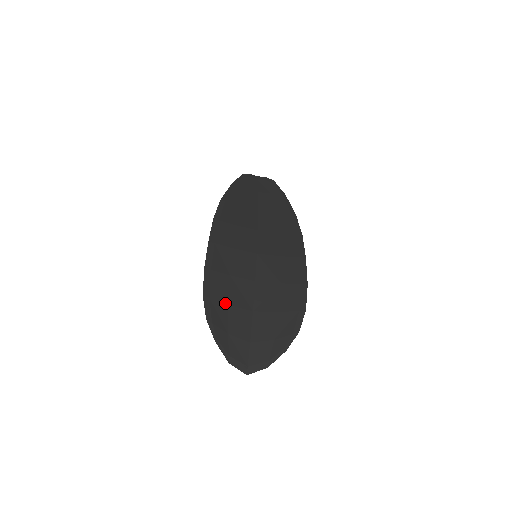
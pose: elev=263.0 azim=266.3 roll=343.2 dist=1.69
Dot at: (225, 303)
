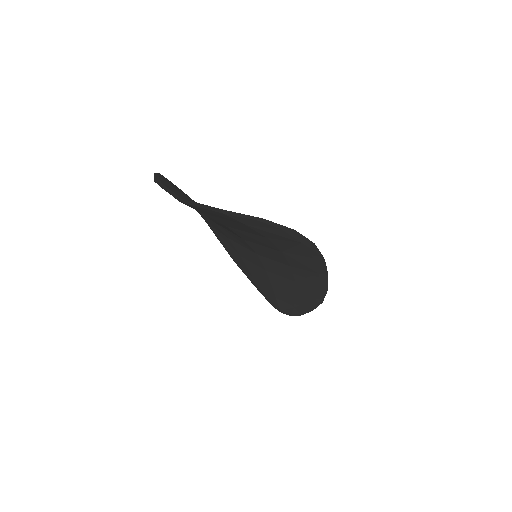
Dot at: (193, 200)
